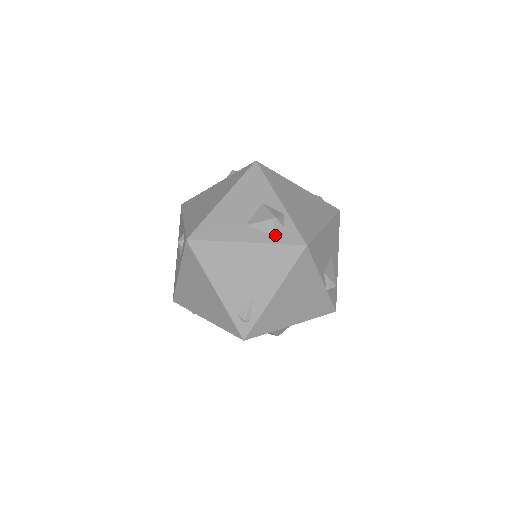
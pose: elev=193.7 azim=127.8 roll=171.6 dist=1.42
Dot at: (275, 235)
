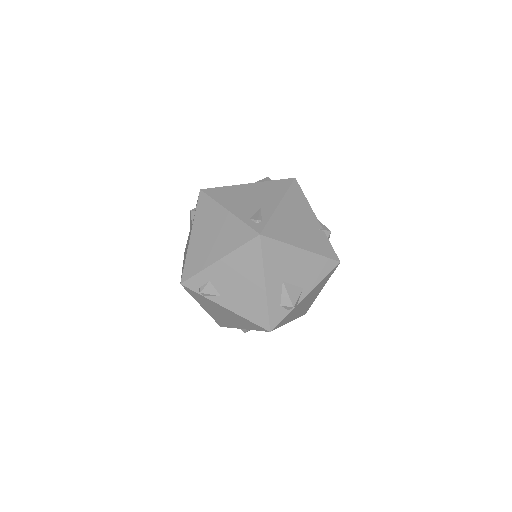
Dot at: occluded
